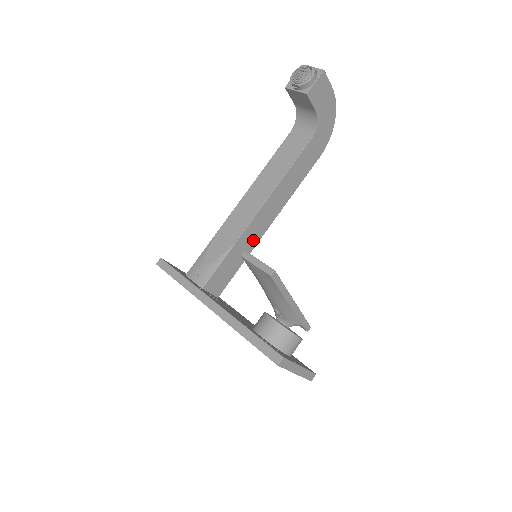
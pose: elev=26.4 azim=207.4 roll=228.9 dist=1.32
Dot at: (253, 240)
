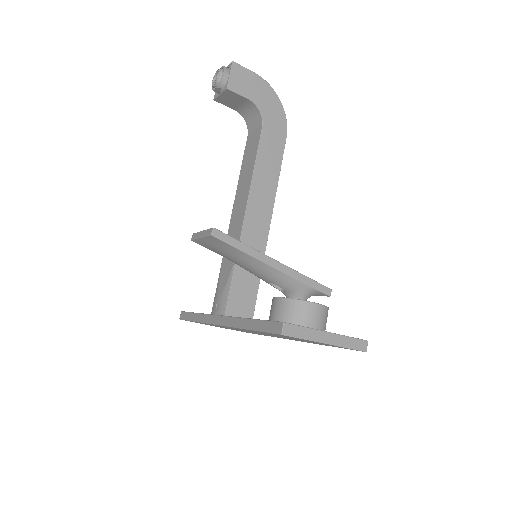
Dot at: (258, 248)
